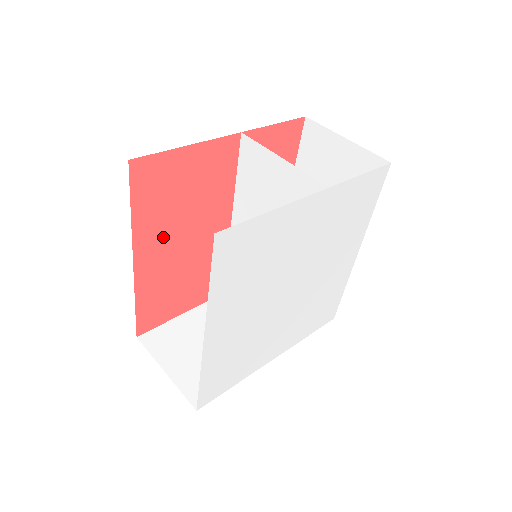
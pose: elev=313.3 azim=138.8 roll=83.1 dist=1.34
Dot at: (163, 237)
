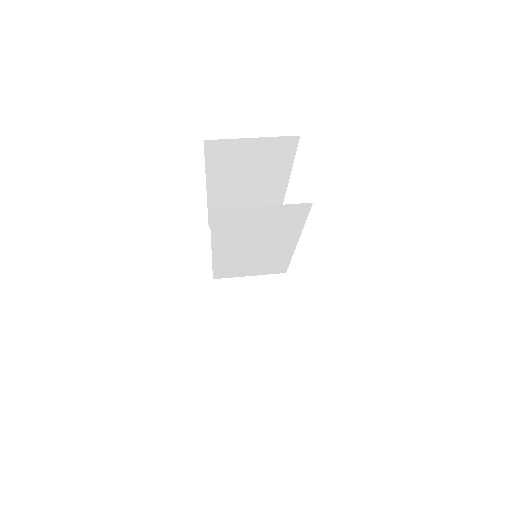
Dot at: occluded
